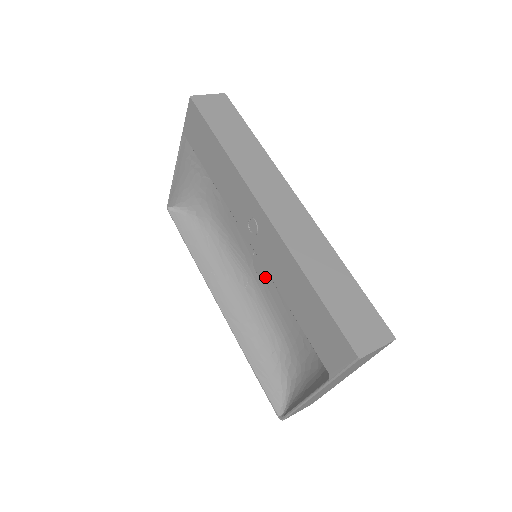
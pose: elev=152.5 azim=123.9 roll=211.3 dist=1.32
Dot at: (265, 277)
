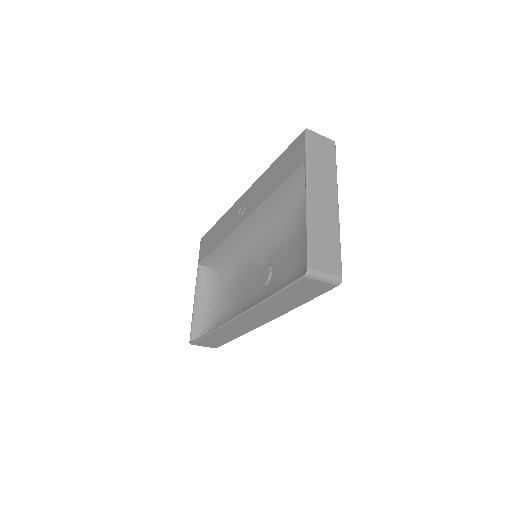
Dot at: (271, 277)
